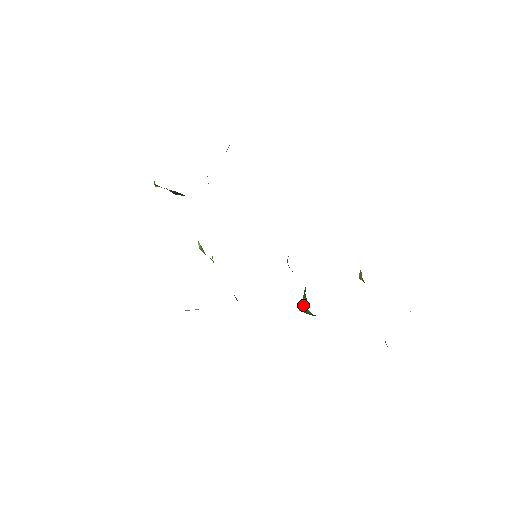
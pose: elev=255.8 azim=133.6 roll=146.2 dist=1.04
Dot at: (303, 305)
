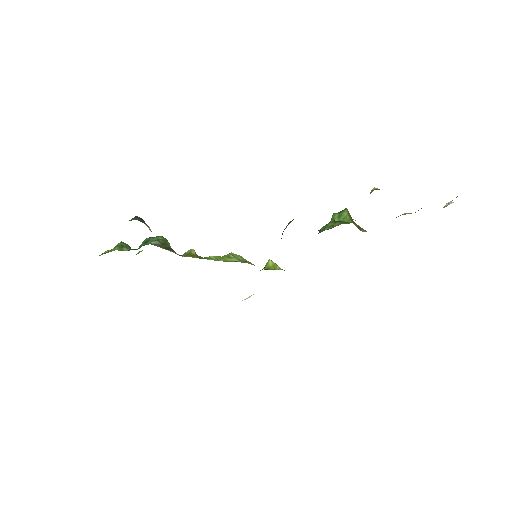
Dot at: occluded
